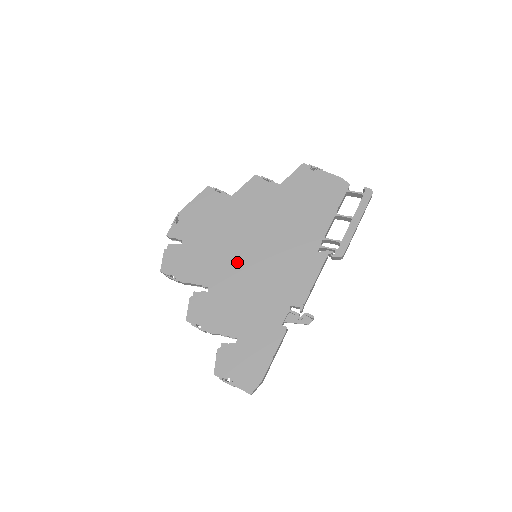
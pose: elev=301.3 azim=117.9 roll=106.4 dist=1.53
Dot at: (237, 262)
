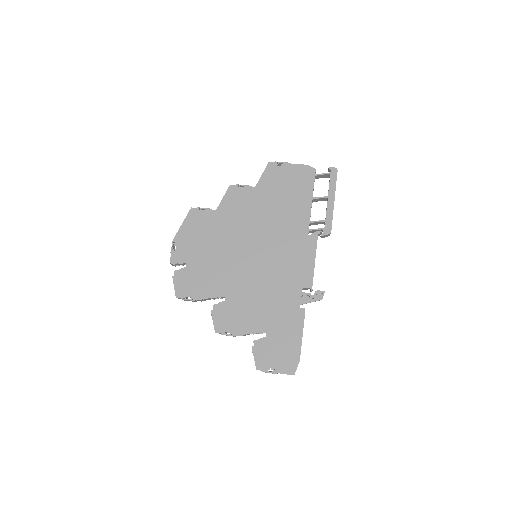
Dot at: (242, 267)
